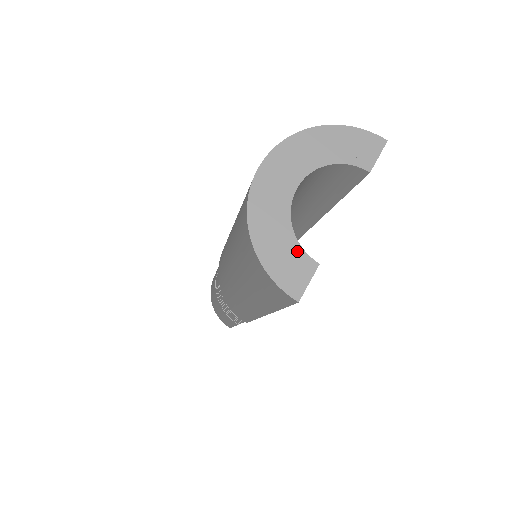
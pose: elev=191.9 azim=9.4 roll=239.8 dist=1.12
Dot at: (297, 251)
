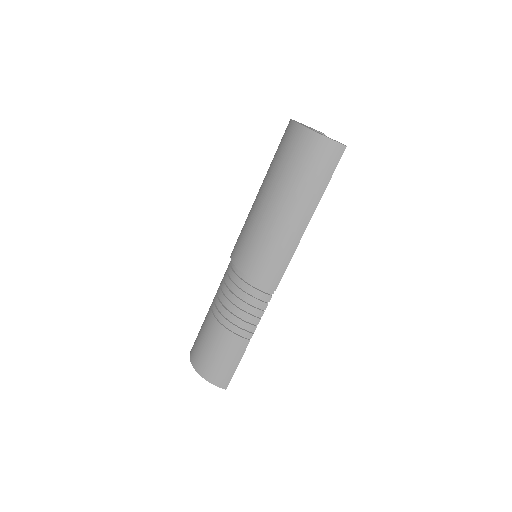
Dot at: occluded
